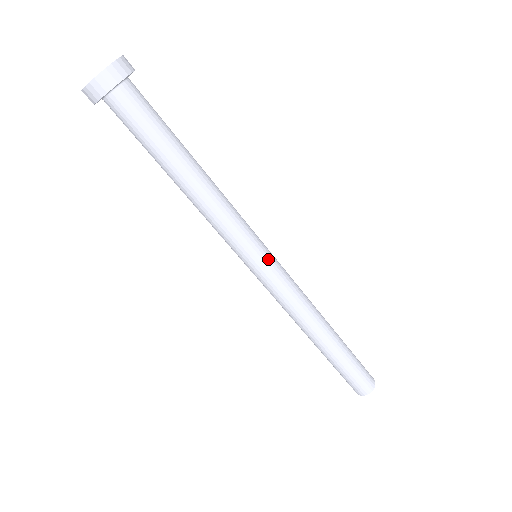
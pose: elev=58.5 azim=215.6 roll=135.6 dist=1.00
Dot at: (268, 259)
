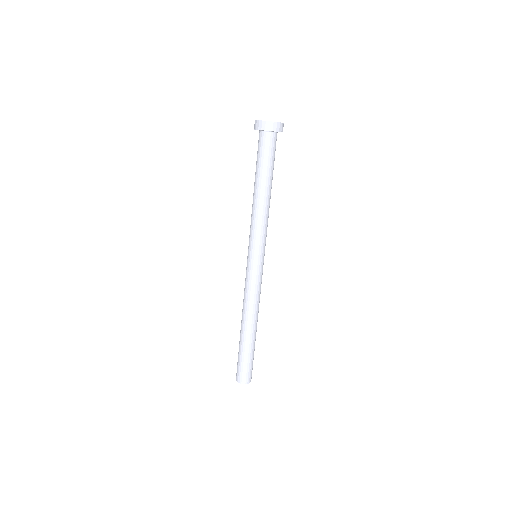
Dot at: occluded
